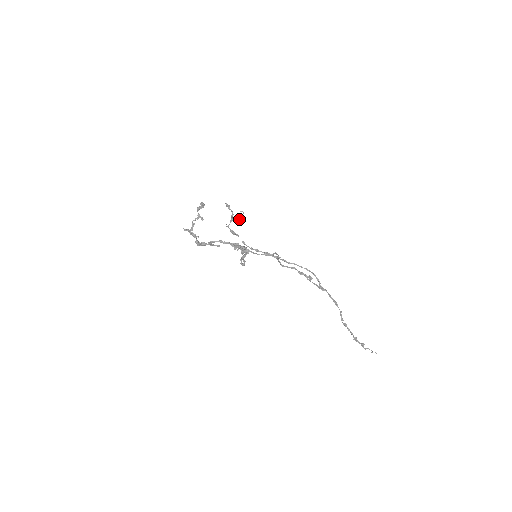
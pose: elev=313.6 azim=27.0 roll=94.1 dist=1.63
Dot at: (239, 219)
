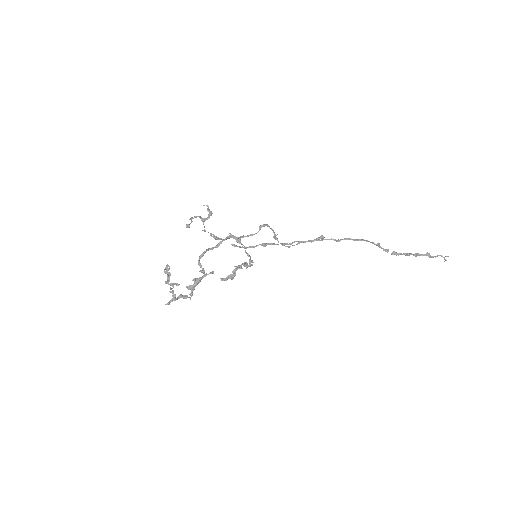
Dot at: (209, 214)
